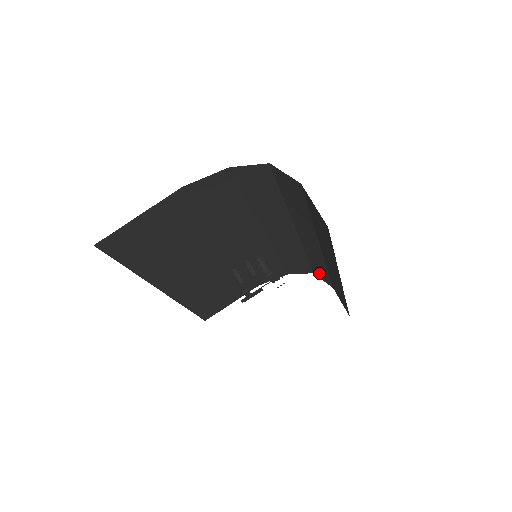
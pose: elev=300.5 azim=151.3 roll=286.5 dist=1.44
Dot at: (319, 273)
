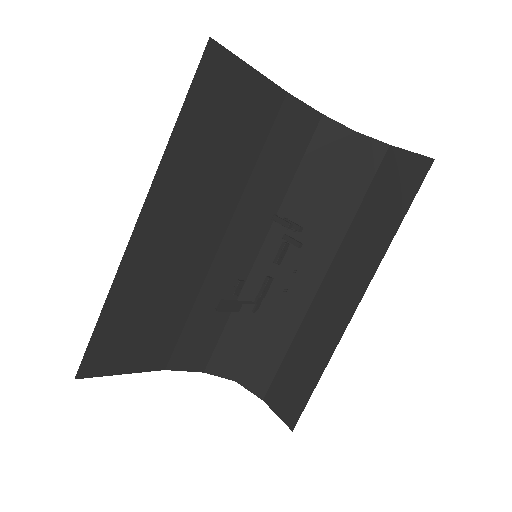
Dot at: (256, 368)
